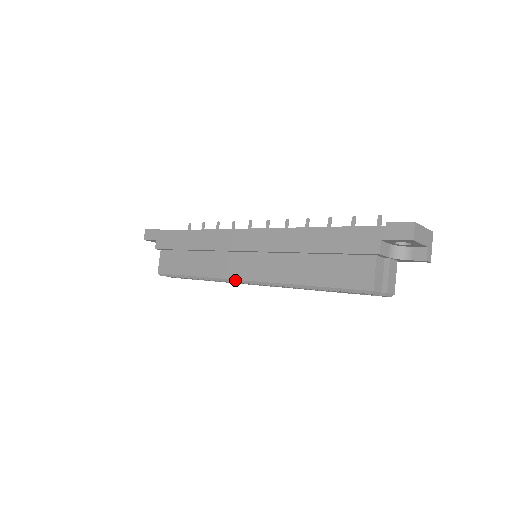
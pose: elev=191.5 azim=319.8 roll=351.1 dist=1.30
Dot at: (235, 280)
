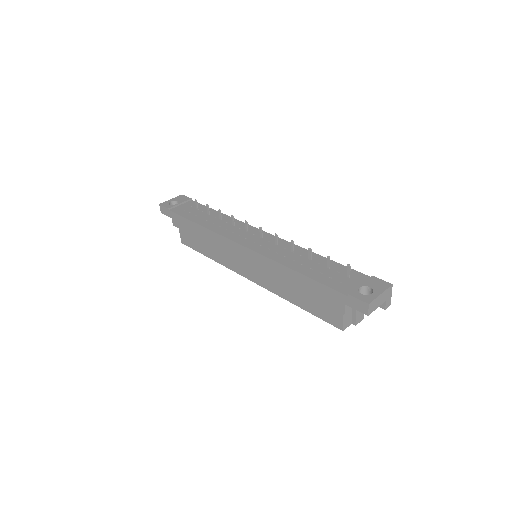
Dot at: (243, 276)
